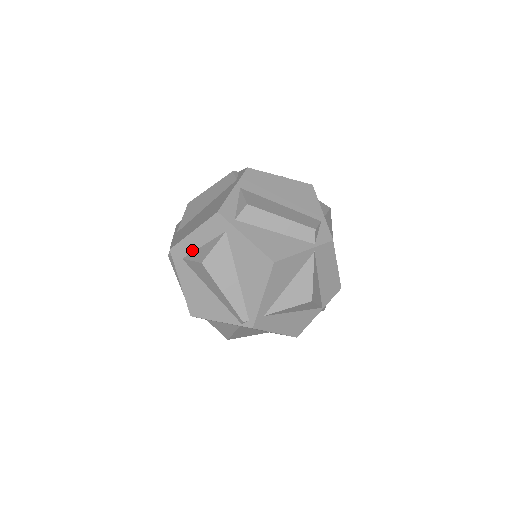
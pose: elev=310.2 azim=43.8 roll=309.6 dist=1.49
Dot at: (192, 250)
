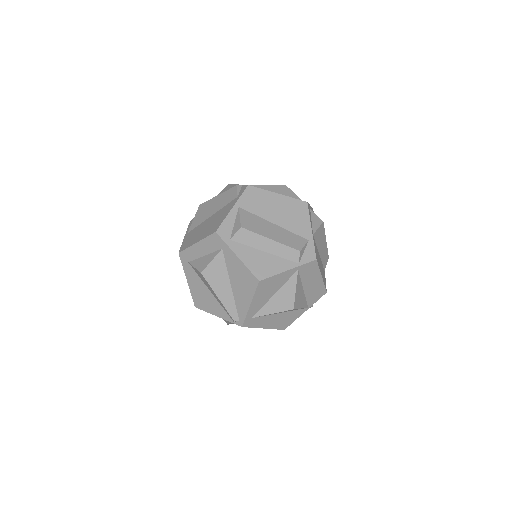
Dot at: (196, 257)
